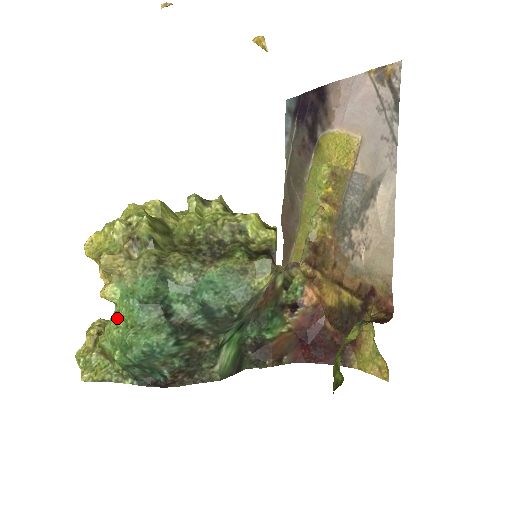
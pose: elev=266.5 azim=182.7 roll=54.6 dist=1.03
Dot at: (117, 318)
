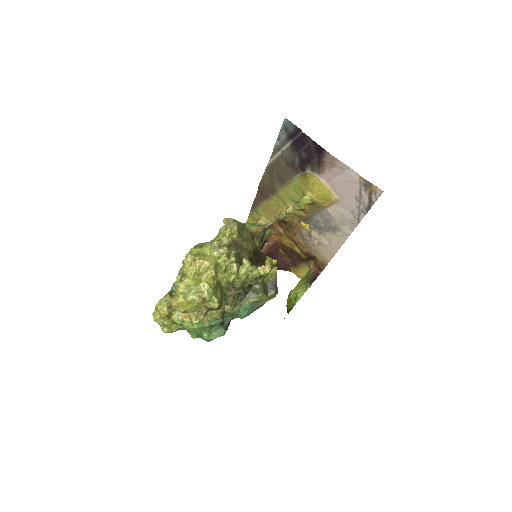
Dot at: (195, 328)
